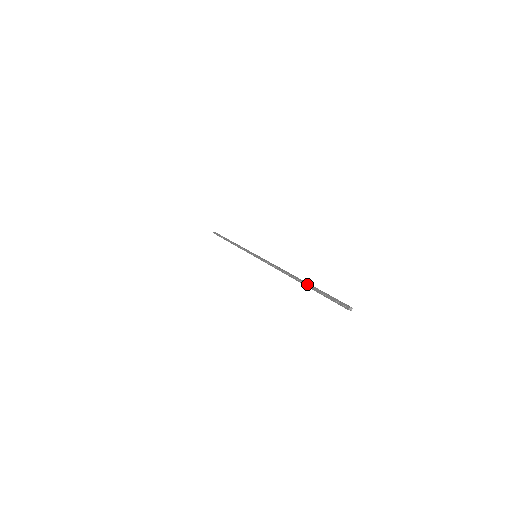
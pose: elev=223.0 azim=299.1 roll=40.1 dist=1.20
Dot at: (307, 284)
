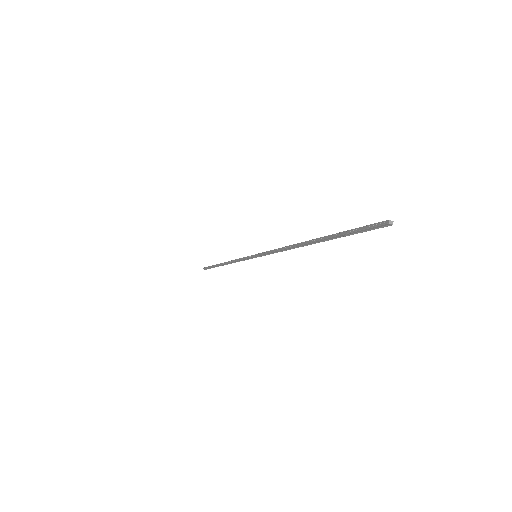
Dot at: (326, 236)
